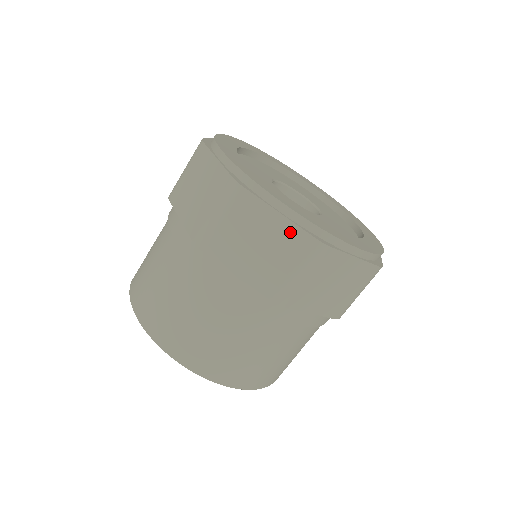
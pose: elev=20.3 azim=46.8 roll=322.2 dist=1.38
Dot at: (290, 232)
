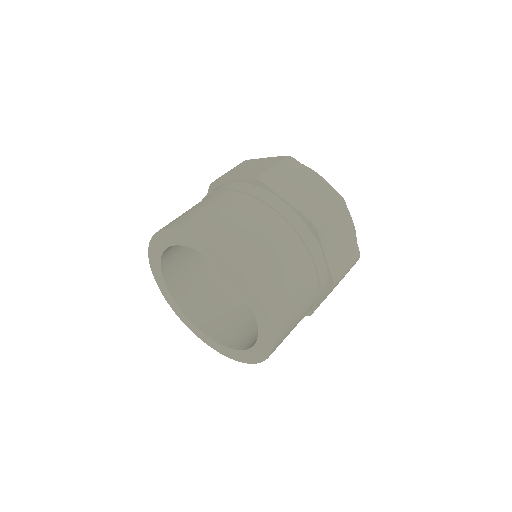
Dot at: (323, 187)
